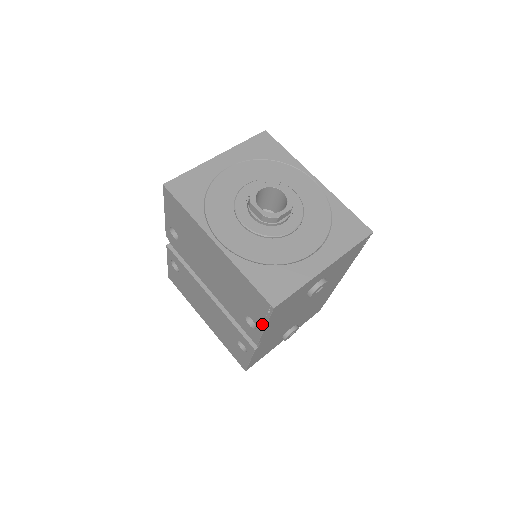
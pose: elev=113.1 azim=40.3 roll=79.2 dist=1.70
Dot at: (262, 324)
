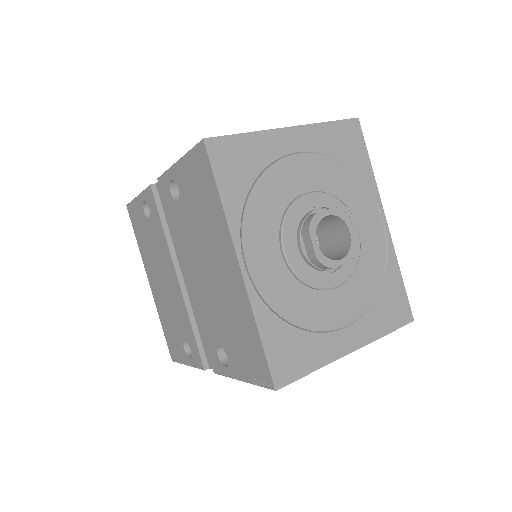
Dot at: (240, 376)
